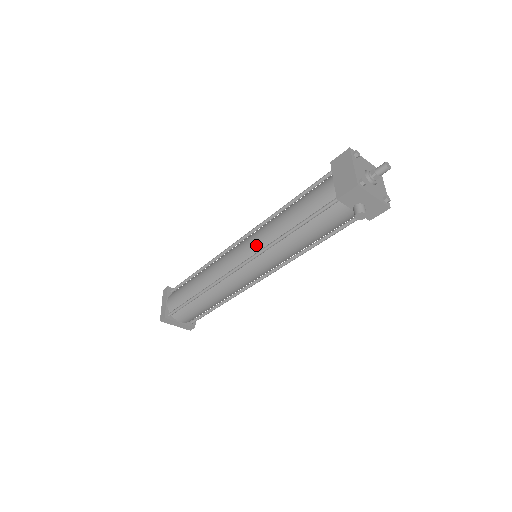
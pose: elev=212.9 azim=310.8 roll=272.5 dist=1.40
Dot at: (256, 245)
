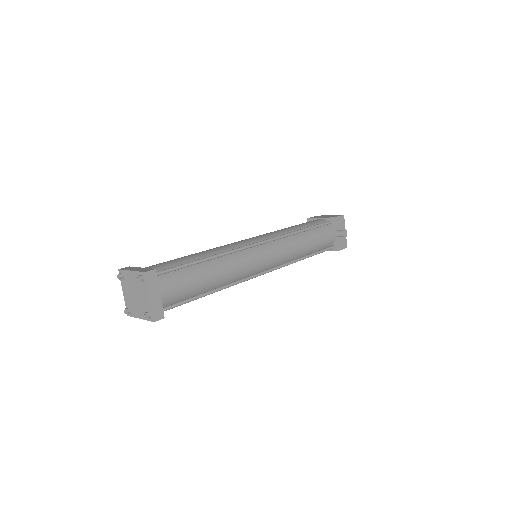
Dot at: (272, 235)
